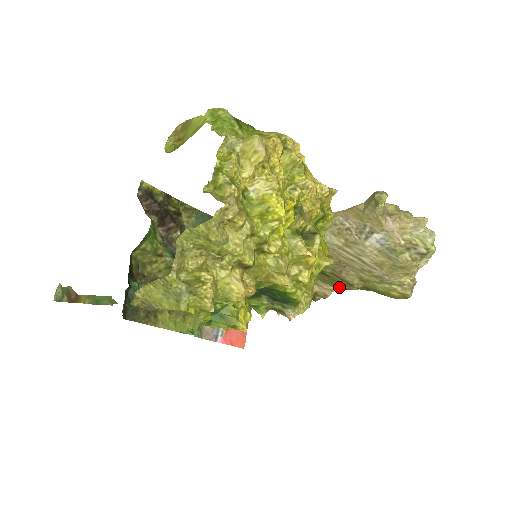
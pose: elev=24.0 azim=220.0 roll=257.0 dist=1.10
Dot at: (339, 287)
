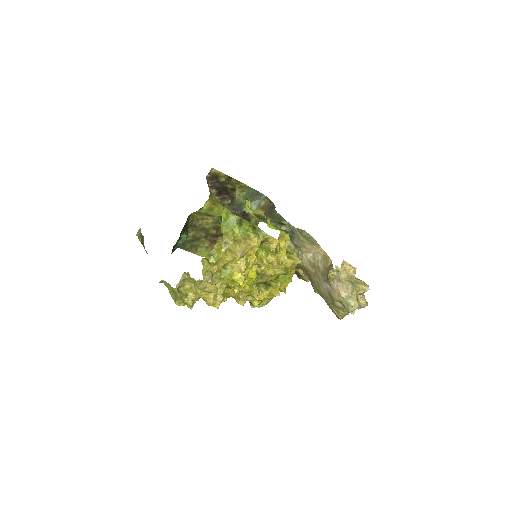
Dot at: occluded
